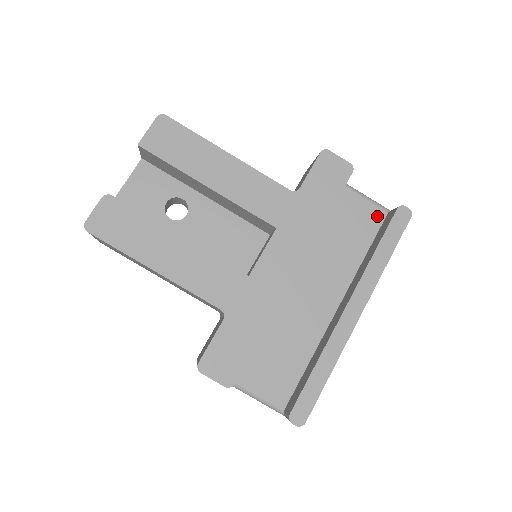
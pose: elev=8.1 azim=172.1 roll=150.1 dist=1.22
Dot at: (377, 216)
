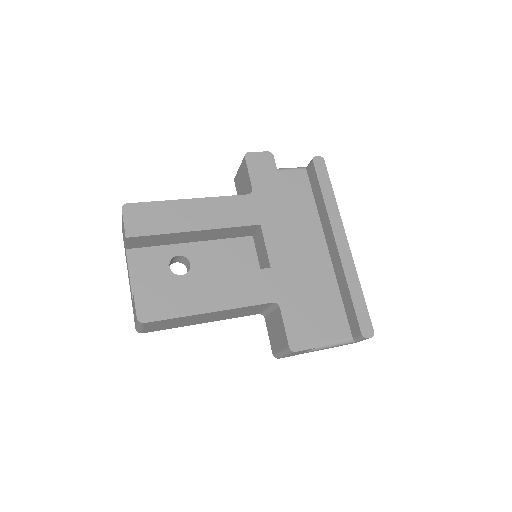
Dot at: (302, 176)
